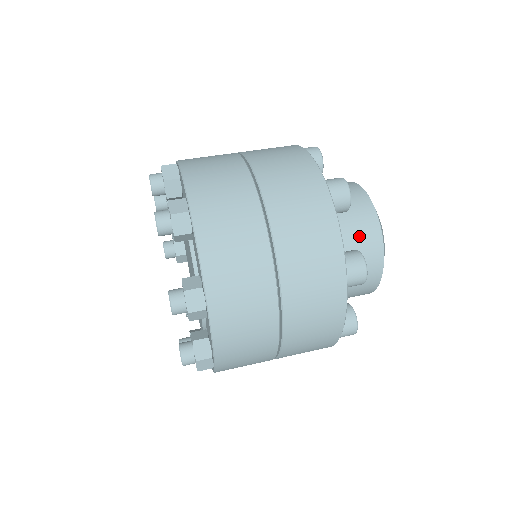
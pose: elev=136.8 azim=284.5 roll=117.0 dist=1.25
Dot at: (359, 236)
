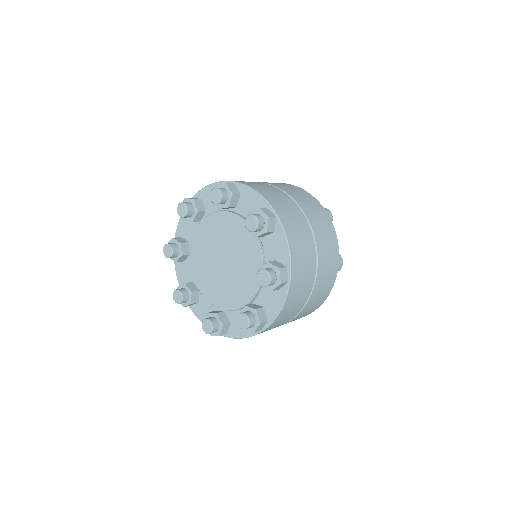
Dot at: occluded
